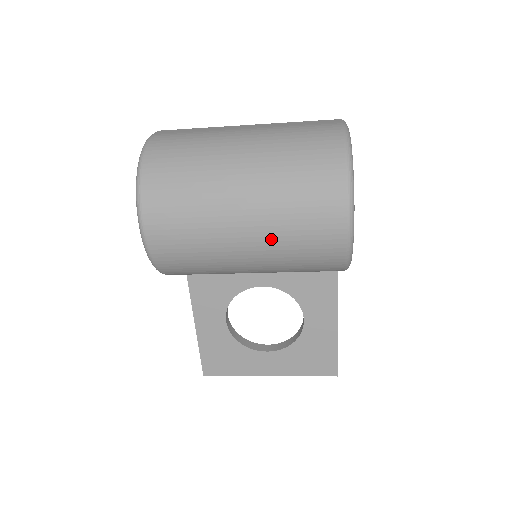
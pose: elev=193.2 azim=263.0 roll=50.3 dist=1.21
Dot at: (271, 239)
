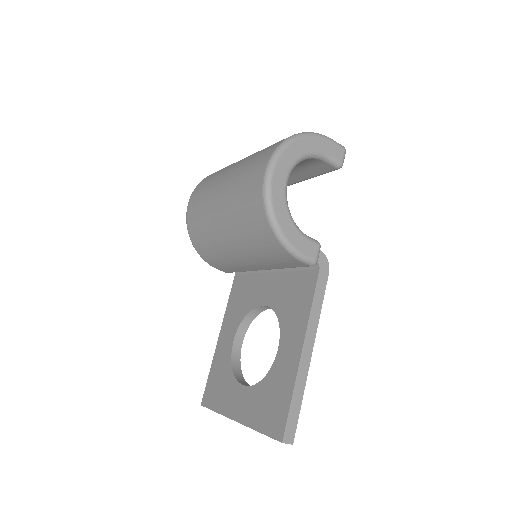
Dot at: (230, 193)
